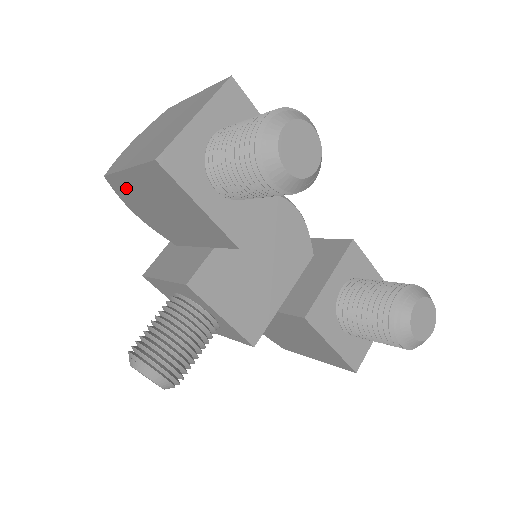
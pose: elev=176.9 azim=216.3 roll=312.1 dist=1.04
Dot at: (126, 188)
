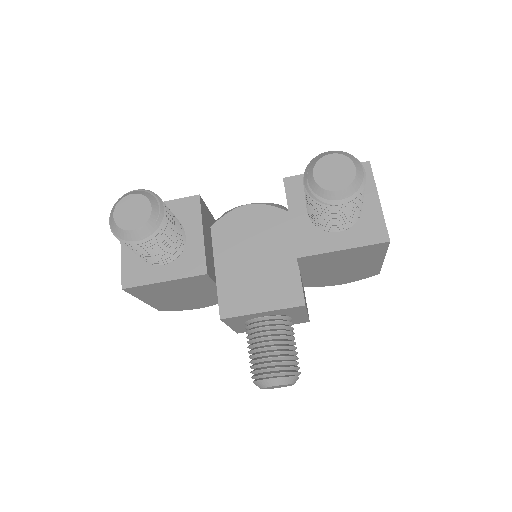
Dot at: (167, 306)
